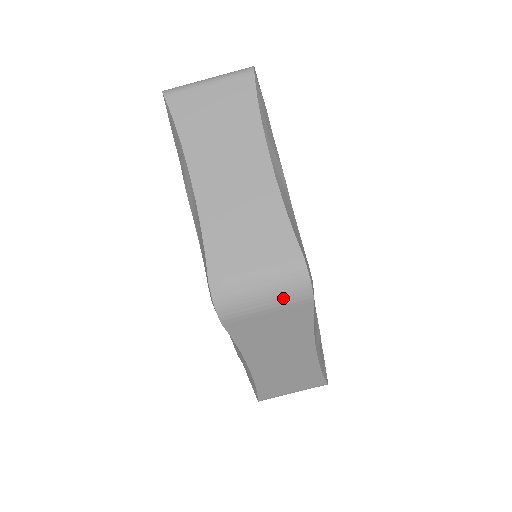
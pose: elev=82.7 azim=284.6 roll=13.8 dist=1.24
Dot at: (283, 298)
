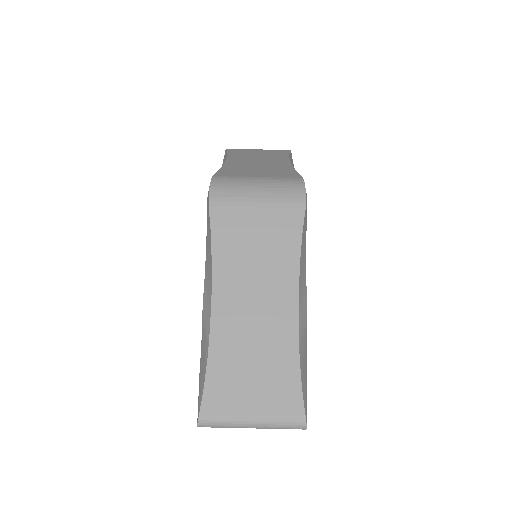
Dot at: (276, 195)
